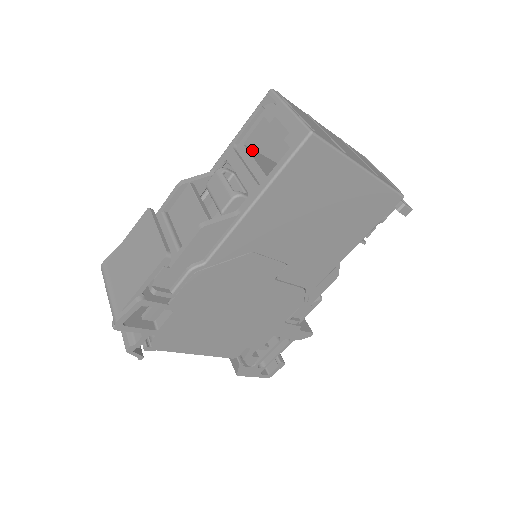
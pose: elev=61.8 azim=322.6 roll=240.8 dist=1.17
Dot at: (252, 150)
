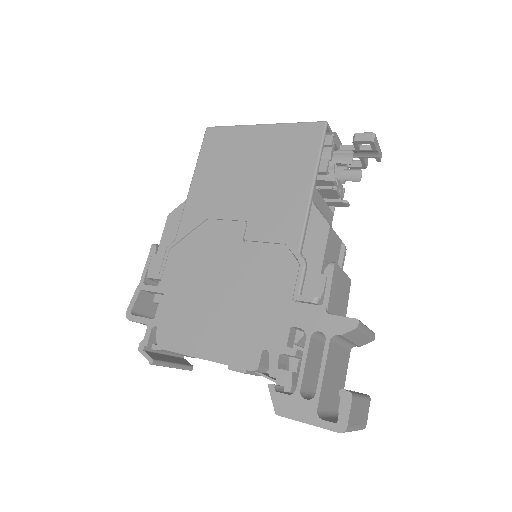
Dot at: occluded
